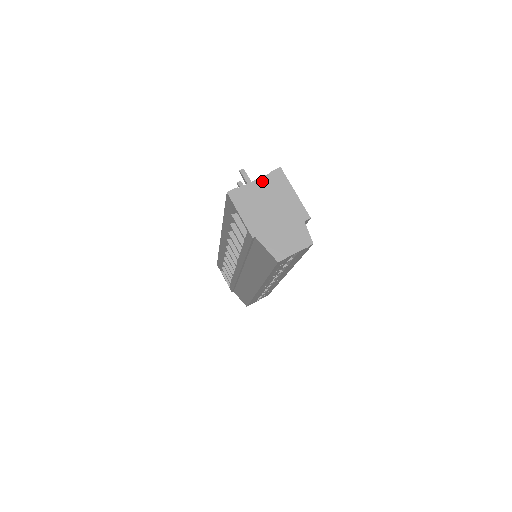
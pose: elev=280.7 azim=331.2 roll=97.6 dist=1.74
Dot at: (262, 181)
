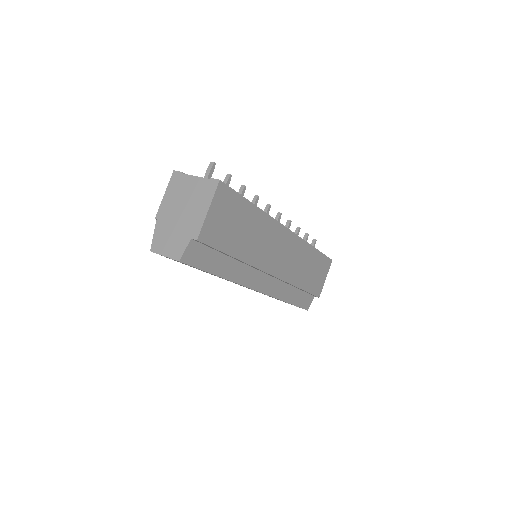
Dot at: (199, 181)
